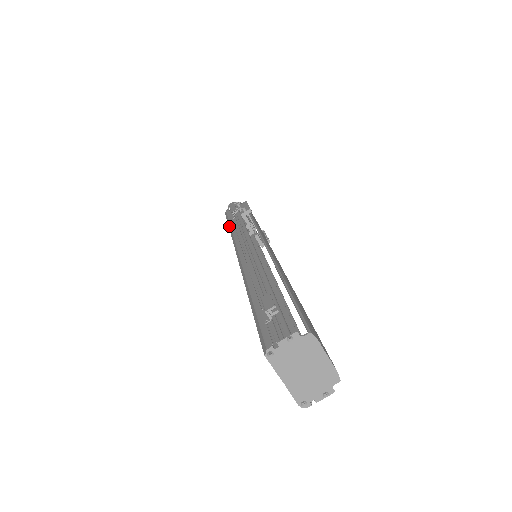
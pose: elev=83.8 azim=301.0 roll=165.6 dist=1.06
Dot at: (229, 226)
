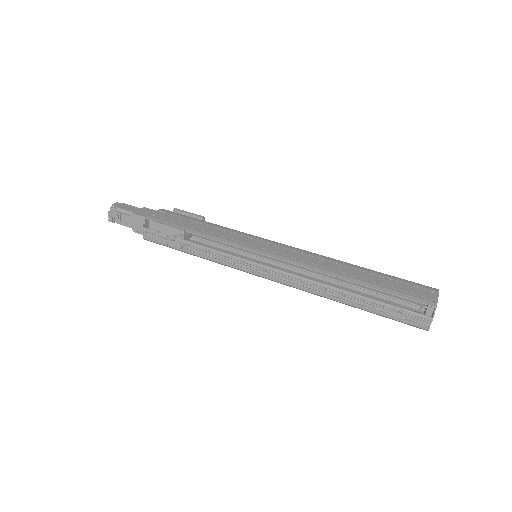
Dot at: occluded
